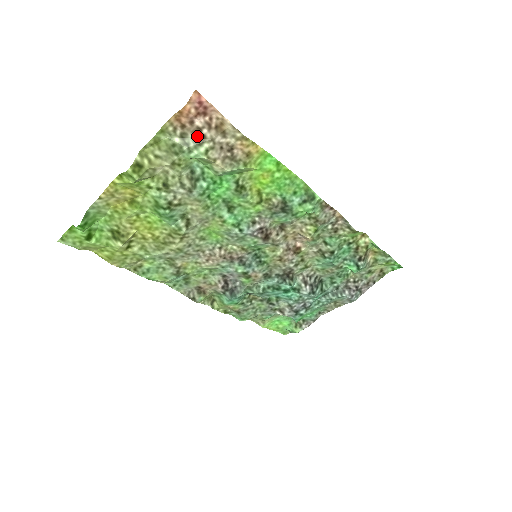
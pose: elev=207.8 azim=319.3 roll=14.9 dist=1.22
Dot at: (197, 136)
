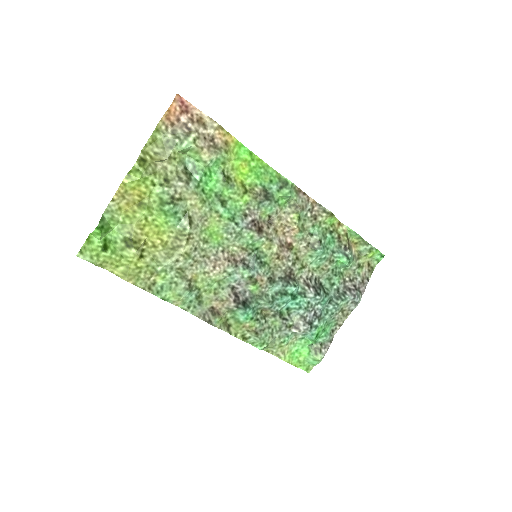
Dot at: (184, 130)
